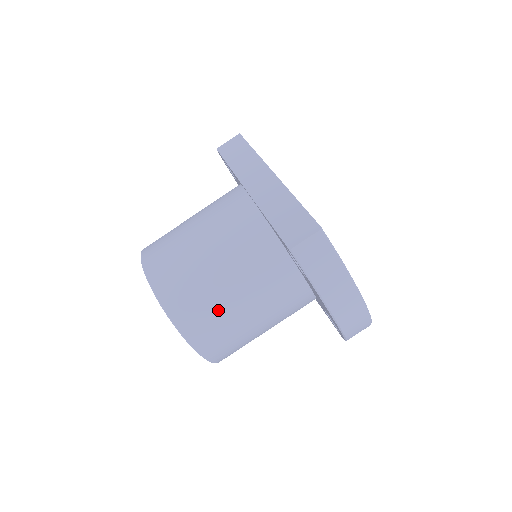
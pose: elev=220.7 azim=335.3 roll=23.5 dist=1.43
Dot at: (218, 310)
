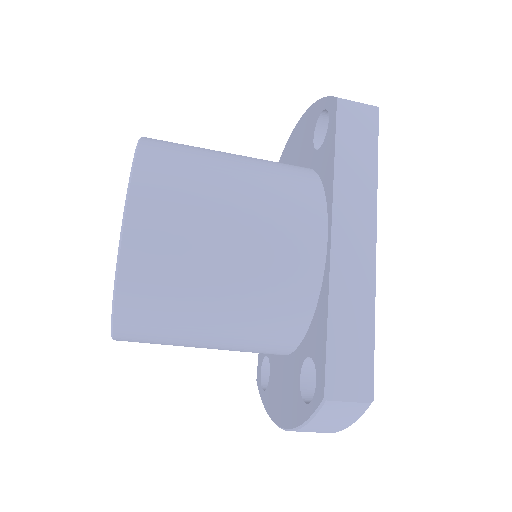
Dot at: (178, 333)
